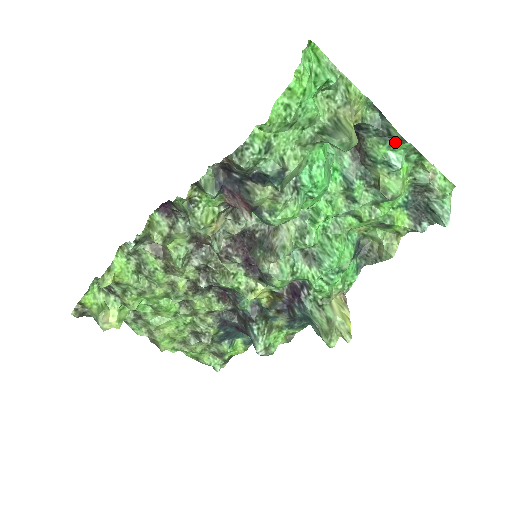
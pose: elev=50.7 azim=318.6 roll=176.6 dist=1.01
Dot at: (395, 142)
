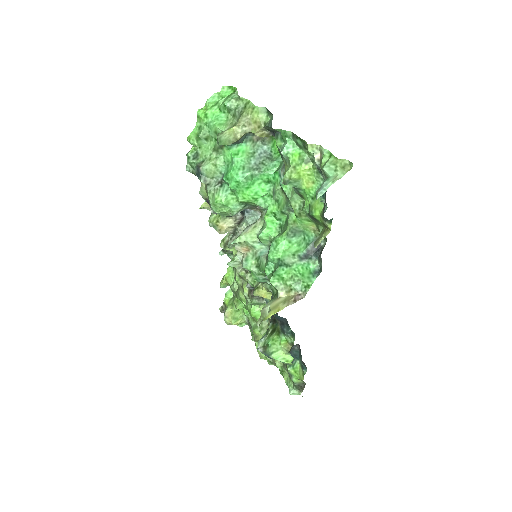
Dot at: (281, 133)
